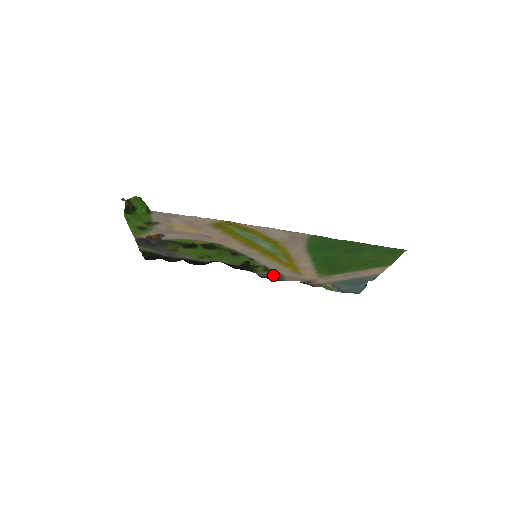
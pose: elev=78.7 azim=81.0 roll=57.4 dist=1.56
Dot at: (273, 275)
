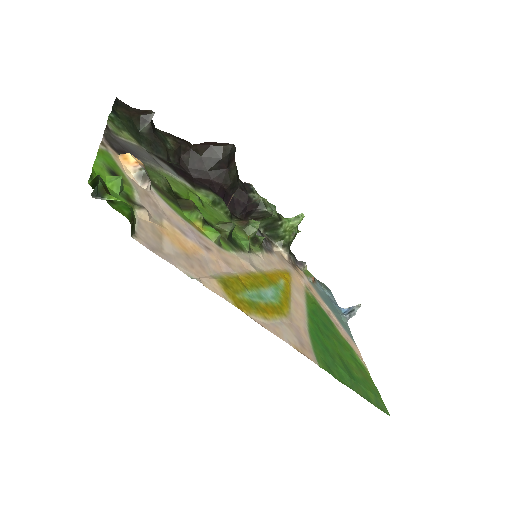
Dot at: (264, 242)
